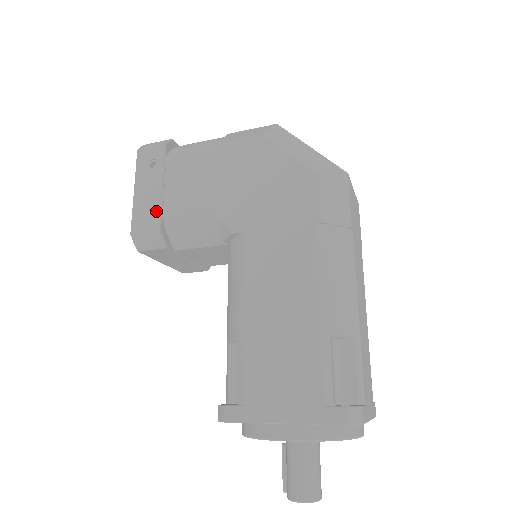
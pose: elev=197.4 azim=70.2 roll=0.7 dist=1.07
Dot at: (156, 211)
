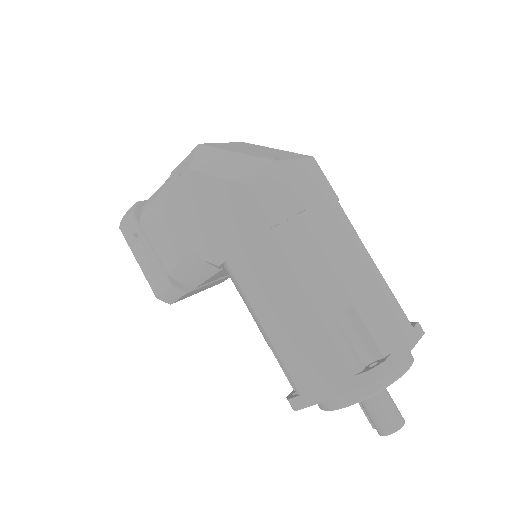
Dot at: (160, 272)
